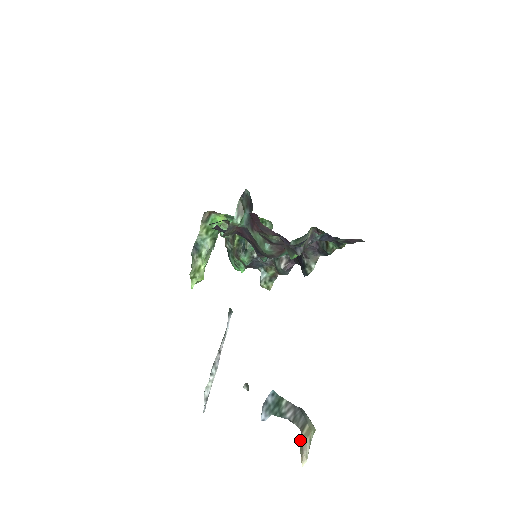
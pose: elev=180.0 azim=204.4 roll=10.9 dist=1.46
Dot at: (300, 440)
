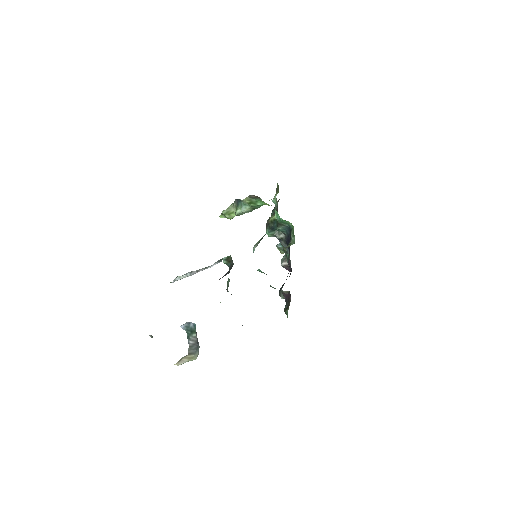
Dot at: (184, 356)
